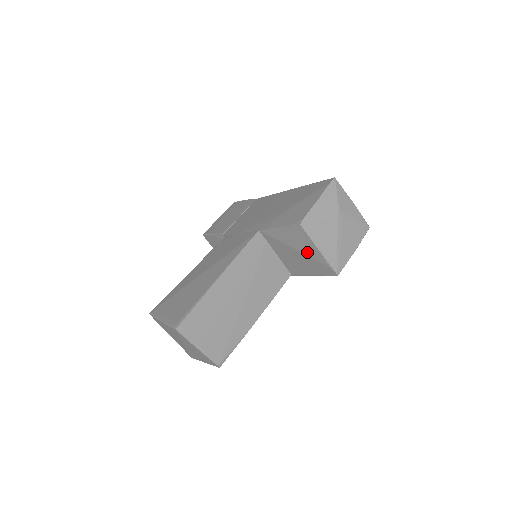
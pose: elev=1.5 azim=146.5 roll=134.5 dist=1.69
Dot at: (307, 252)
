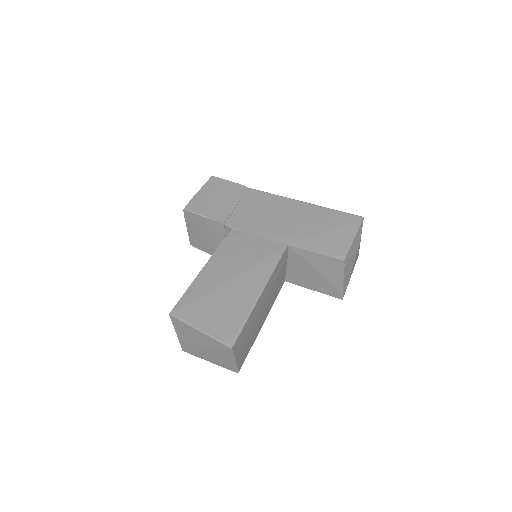
Dot at: (328, 277)
